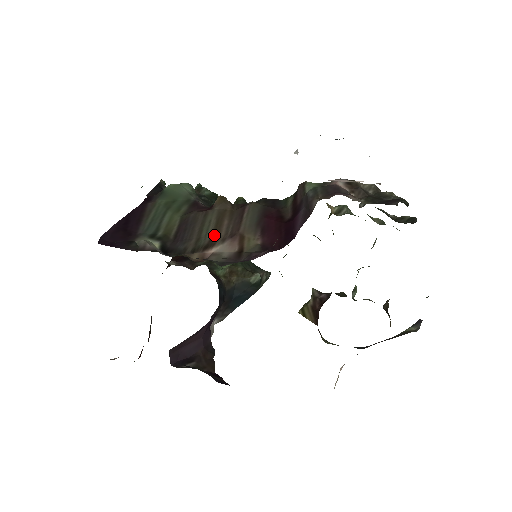
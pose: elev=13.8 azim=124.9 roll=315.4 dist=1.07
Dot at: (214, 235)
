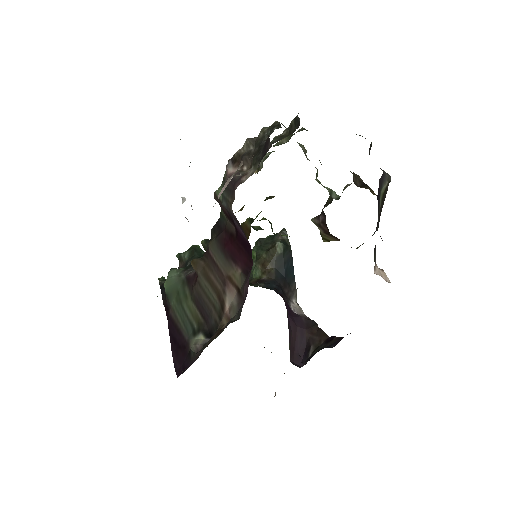
Dot at: (217, 294)
